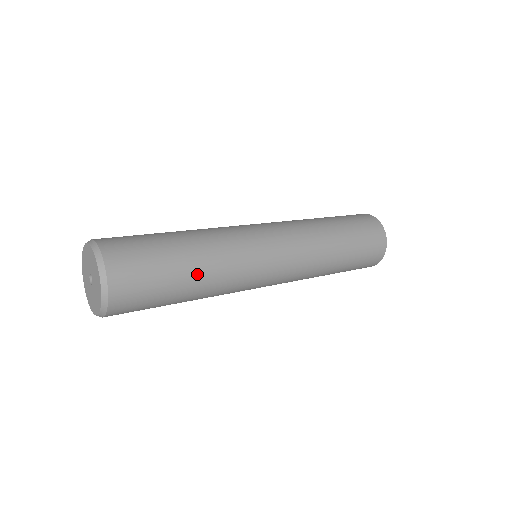
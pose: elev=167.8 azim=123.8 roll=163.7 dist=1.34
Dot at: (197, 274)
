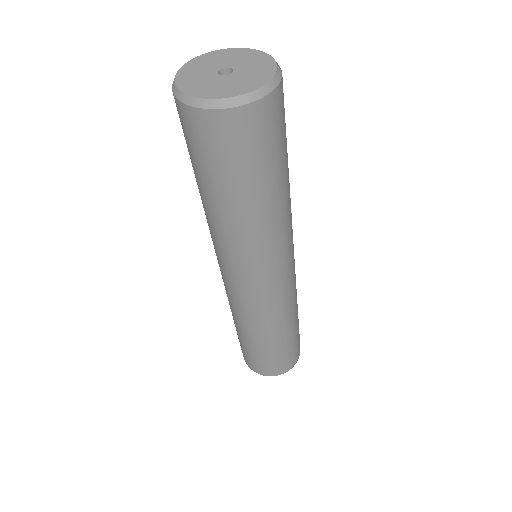
Dot at: occluded
